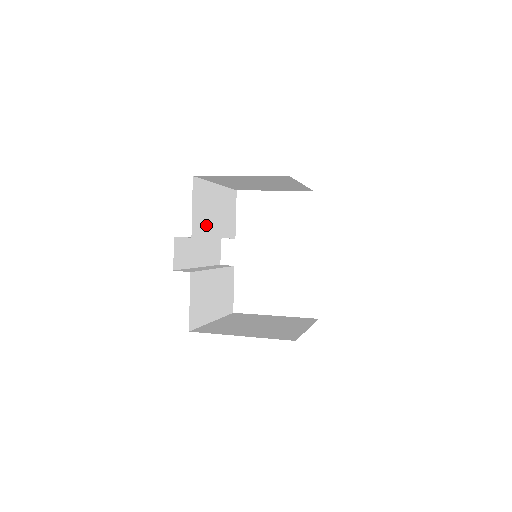
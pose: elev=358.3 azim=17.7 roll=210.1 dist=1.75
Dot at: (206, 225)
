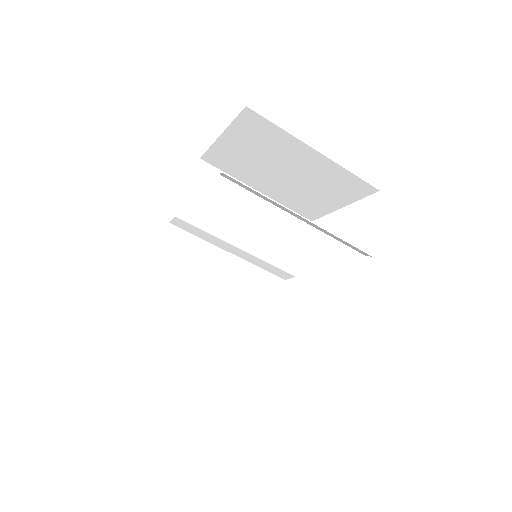
Dot at: (217, 222)
